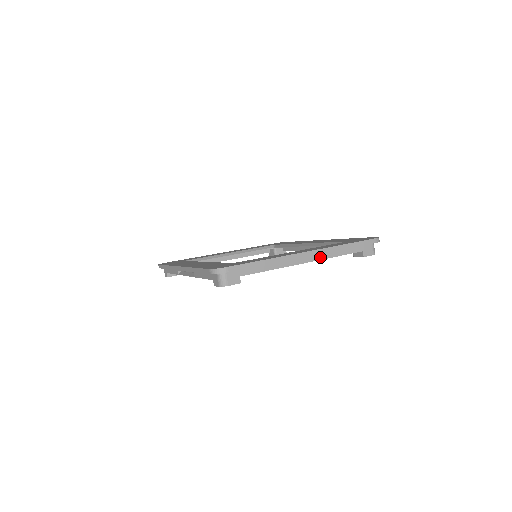
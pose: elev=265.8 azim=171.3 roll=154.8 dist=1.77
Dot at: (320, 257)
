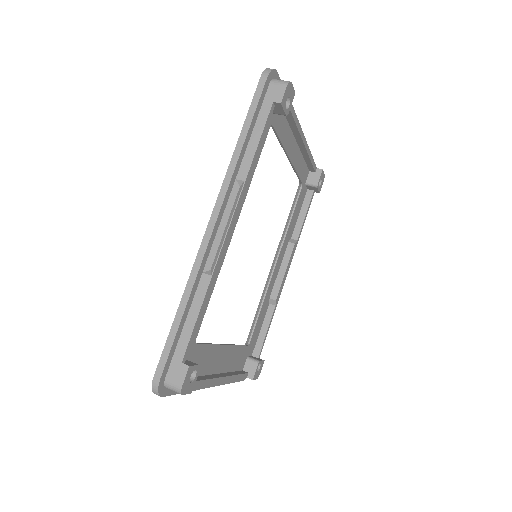
Dot at: occluded
